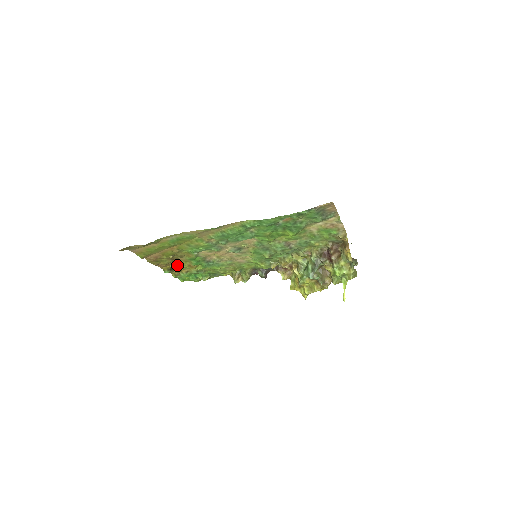
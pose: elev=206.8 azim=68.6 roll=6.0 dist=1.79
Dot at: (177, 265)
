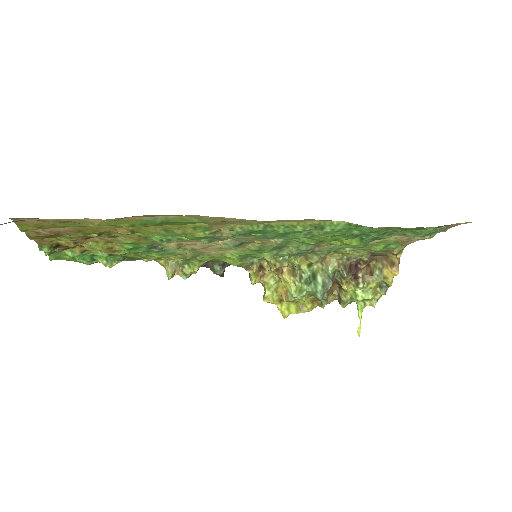
Dot at: (79, 242)
